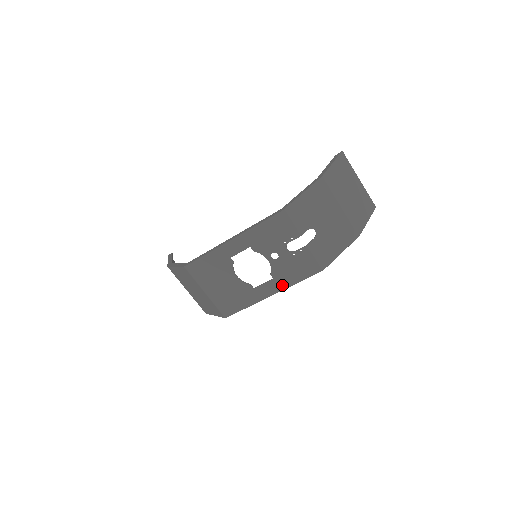
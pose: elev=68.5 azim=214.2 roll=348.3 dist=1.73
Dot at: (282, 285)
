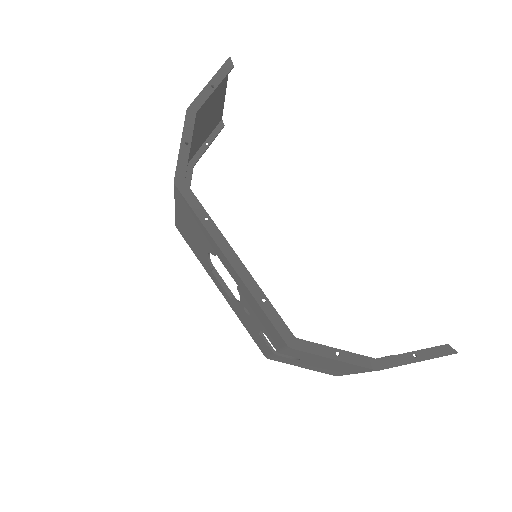
Dot at: (232, 306)
